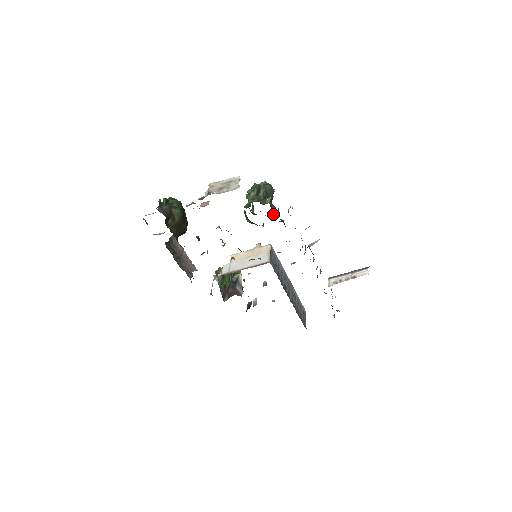
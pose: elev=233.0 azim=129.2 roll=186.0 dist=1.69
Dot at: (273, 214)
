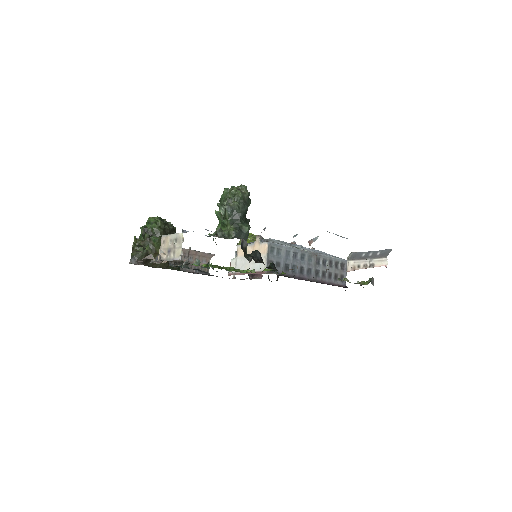
Dot at: (248, 235)
